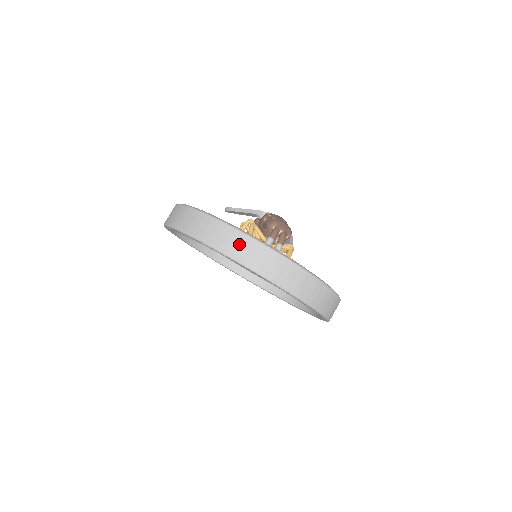
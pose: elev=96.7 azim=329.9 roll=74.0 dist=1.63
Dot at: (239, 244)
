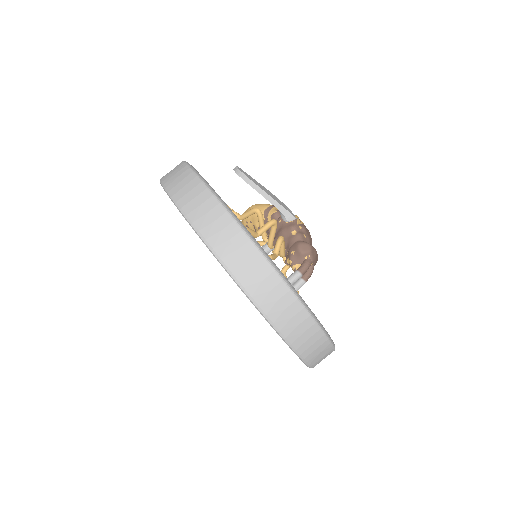
Dot at: (294, 318)
